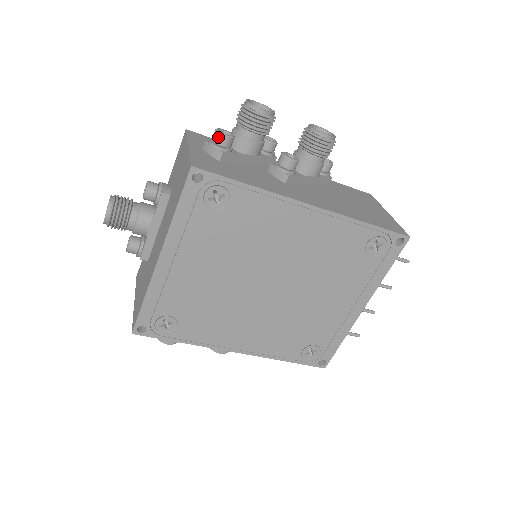
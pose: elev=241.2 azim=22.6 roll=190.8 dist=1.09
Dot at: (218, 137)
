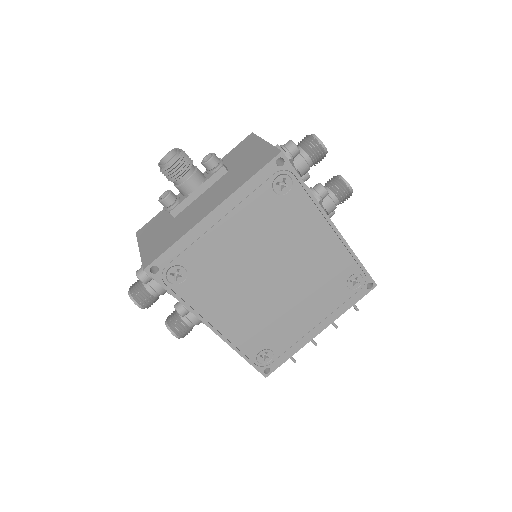
Dot at: (292, 146)
